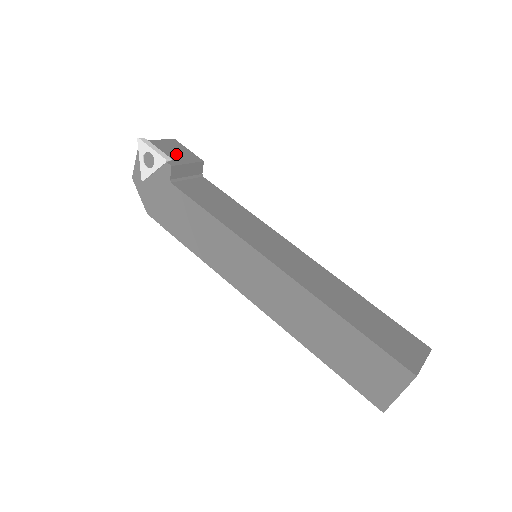
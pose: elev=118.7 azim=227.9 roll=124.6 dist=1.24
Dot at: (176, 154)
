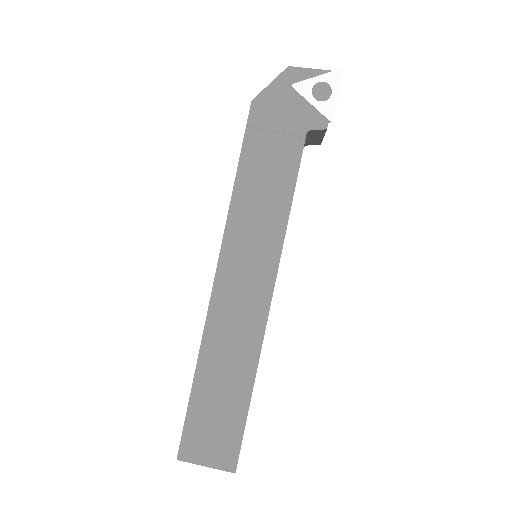
Dot at: occluded
